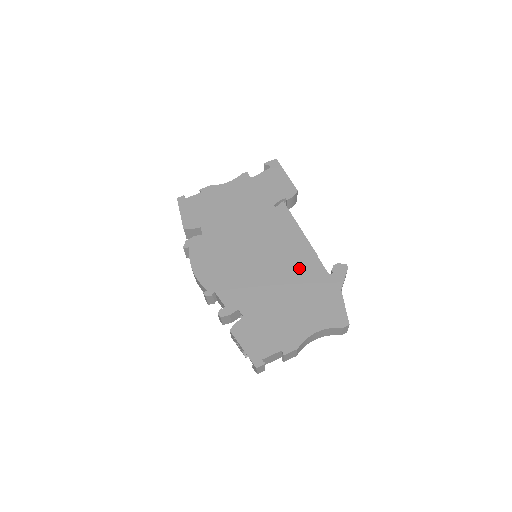
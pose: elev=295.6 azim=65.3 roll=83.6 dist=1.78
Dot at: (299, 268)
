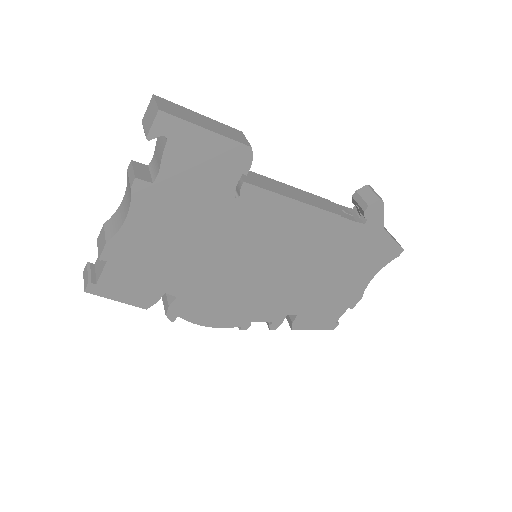
Dot at: (325, 243)
